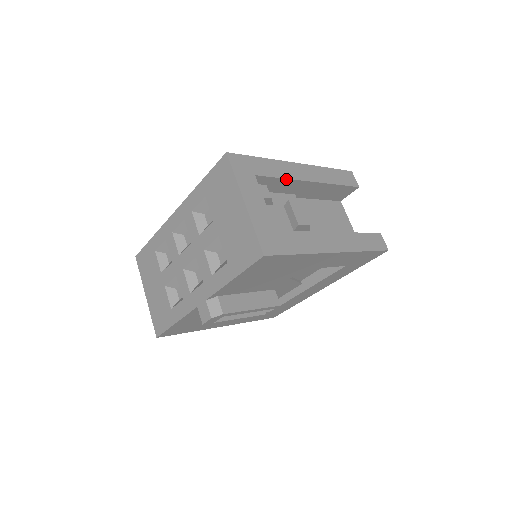
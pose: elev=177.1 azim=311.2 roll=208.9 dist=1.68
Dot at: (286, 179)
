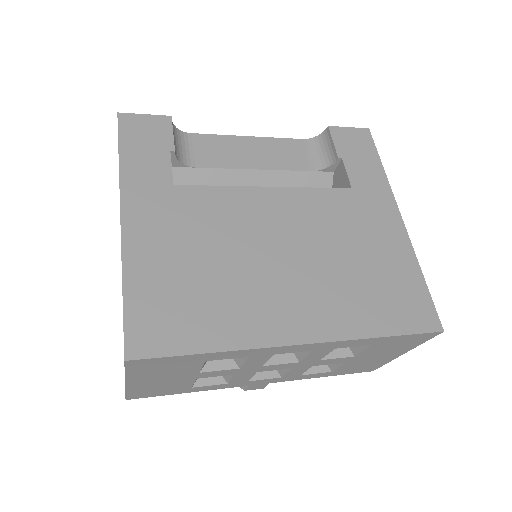
Dot at: occluded
